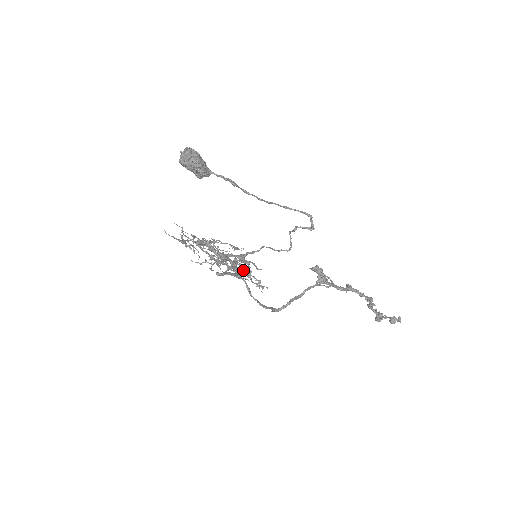
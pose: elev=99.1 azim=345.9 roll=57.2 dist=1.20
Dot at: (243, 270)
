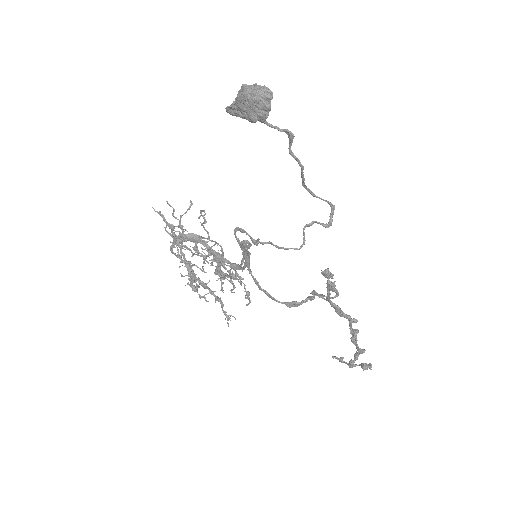
Dot at: occluded
